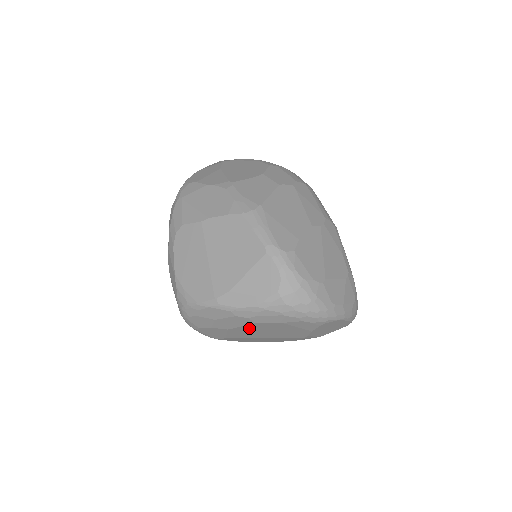
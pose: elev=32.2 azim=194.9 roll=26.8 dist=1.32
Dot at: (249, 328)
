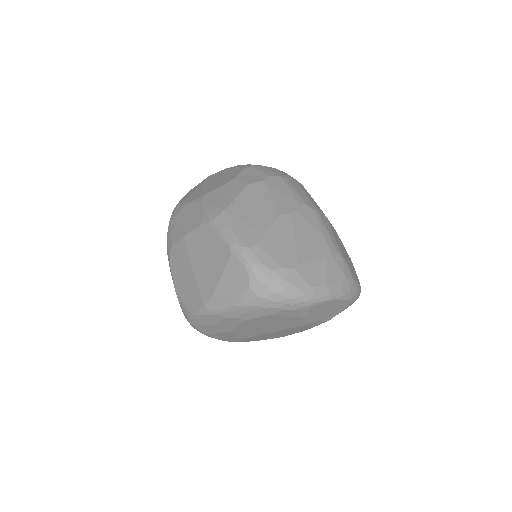
Dot at: (247, 326)
